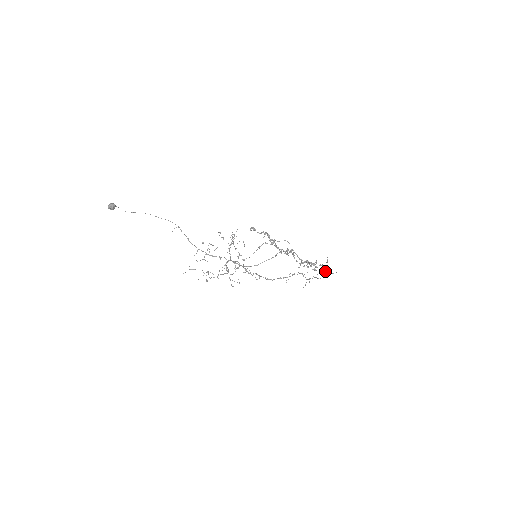
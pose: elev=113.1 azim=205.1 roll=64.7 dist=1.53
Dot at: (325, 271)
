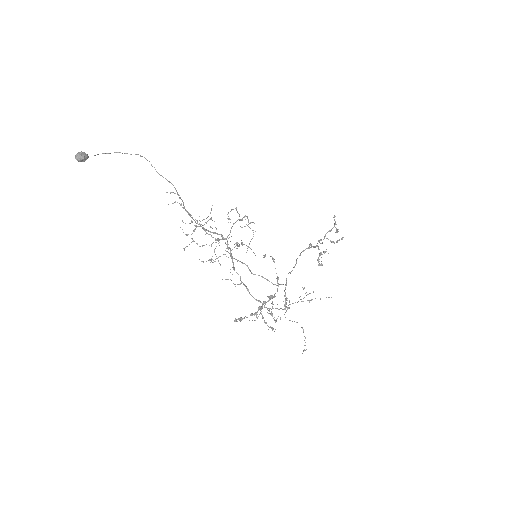
Dot at: occluded
